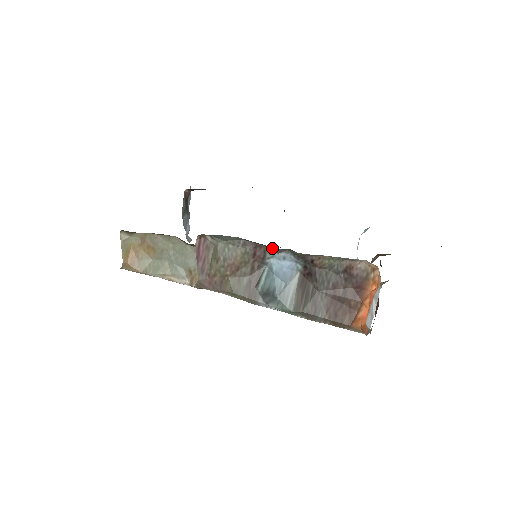
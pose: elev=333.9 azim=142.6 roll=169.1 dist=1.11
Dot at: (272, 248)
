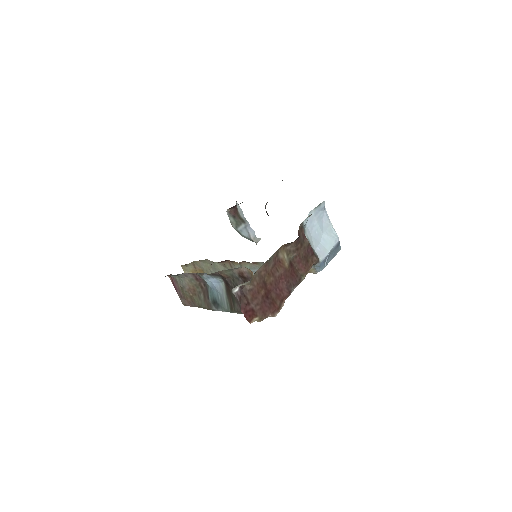
Dot at: (197, 274)
